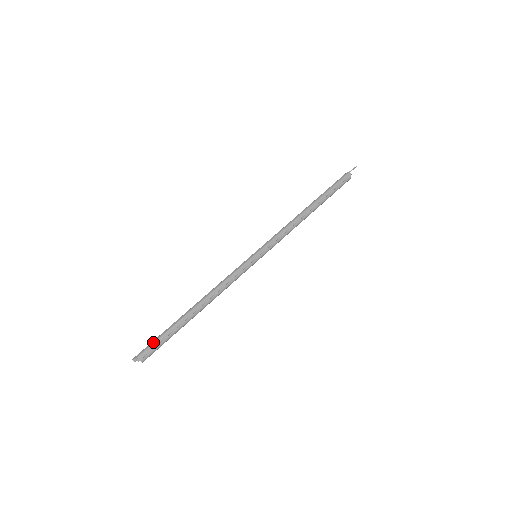
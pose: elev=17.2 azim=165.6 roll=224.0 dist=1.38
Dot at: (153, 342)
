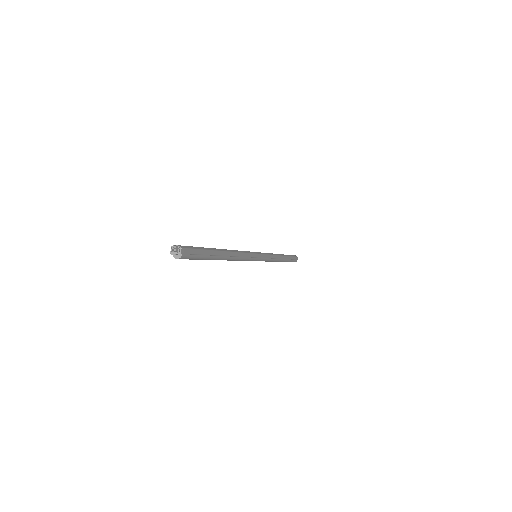
Dot at: (195, 247)
